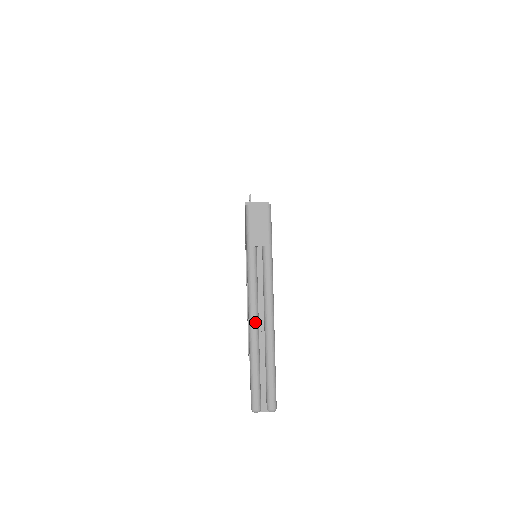
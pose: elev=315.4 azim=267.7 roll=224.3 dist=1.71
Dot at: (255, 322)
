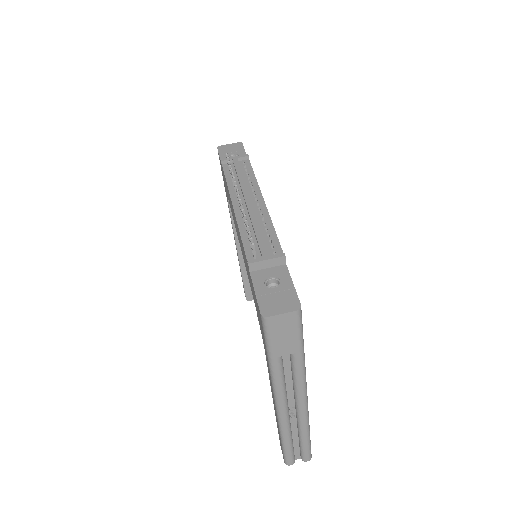
Dot at: (285, 415)
